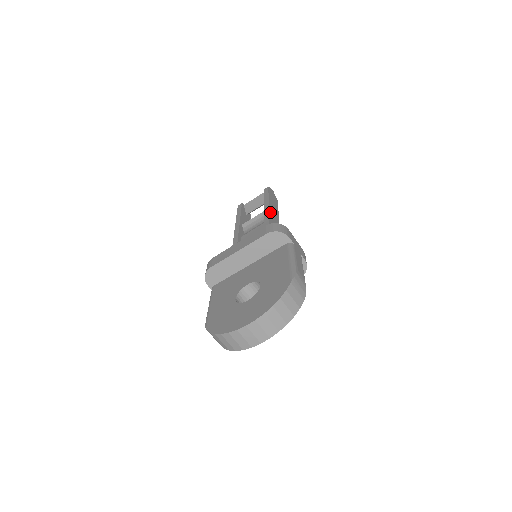
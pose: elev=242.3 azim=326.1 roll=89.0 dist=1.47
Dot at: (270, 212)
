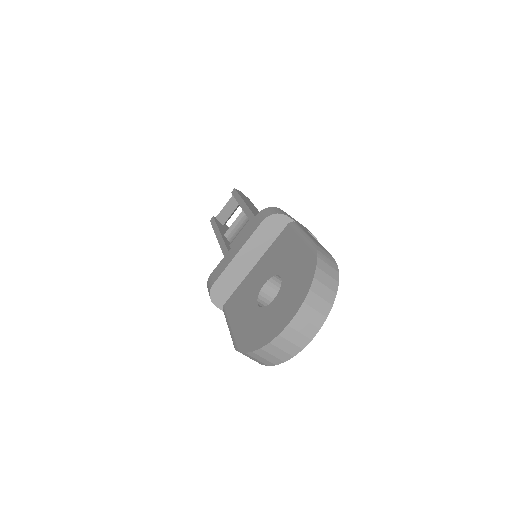
Dot at: (250, 208)
